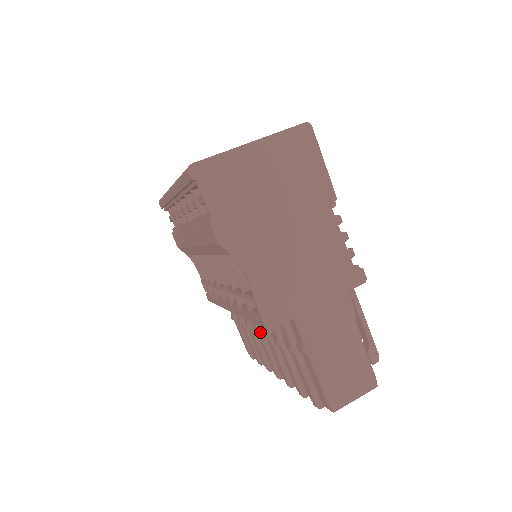
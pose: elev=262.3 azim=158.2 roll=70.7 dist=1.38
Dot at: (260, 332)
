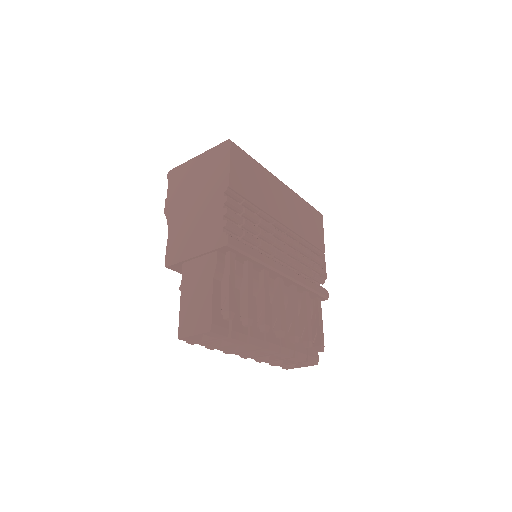
Dot at: occluded
